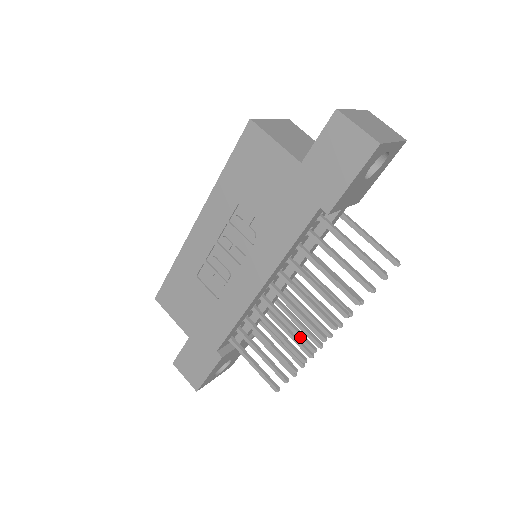
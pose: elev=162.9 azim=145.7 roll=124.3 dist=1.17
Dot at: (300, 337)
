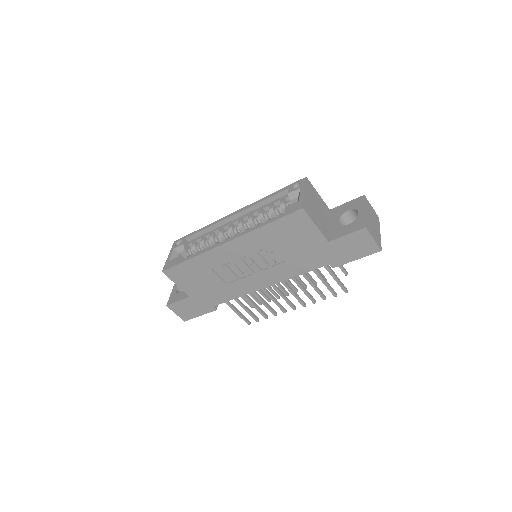
Dot at: (279, 306)
